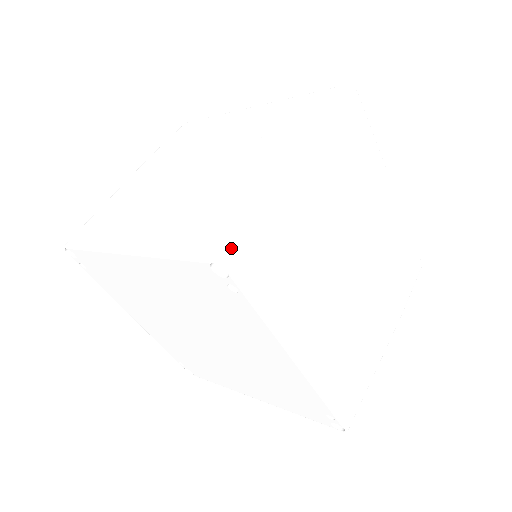
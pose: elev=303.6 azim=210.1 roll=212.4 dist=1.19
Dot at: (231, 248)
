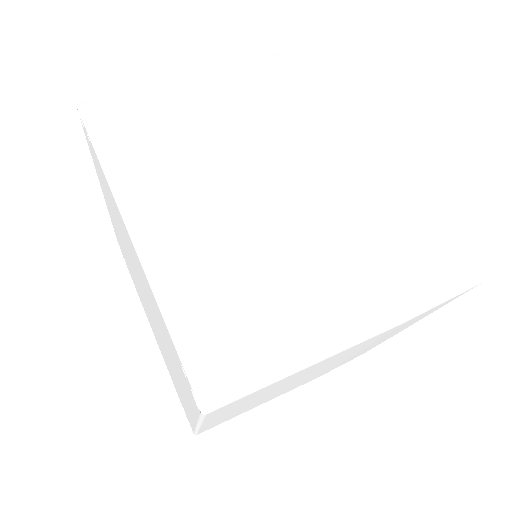
Dot at: (95, 100)
